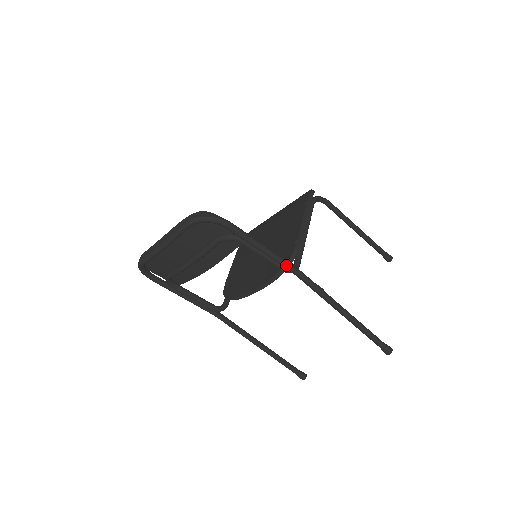
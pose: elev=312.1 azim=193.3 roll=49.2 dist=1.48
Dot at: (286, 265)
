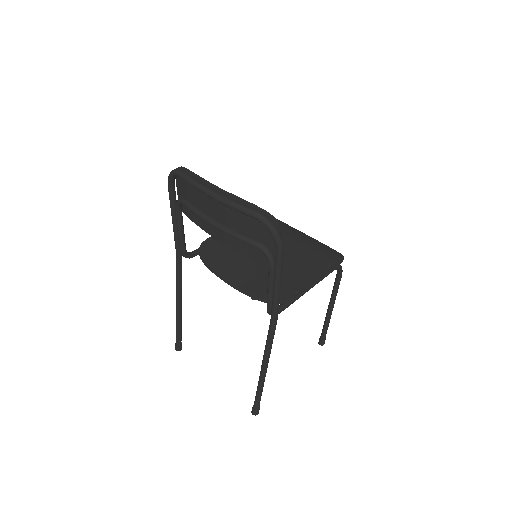
Dot at: (275, 311)
